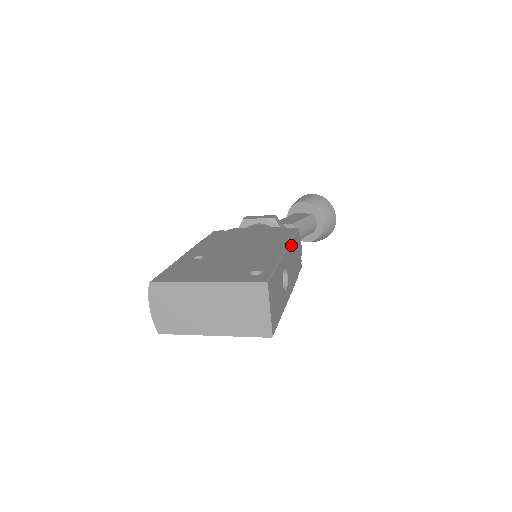
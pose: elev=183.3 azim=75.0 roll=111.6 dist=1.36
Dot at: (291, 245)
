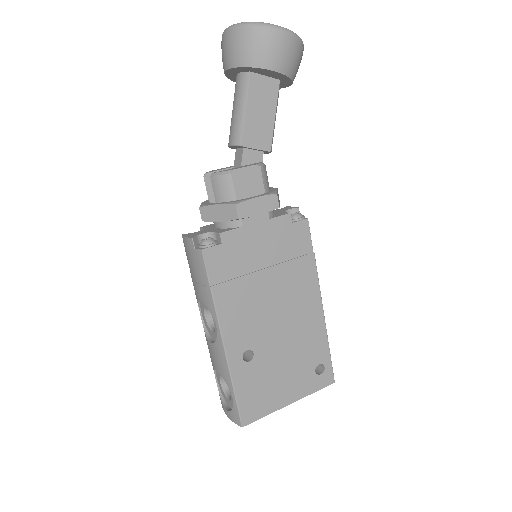
Dot at: (316, 277)
